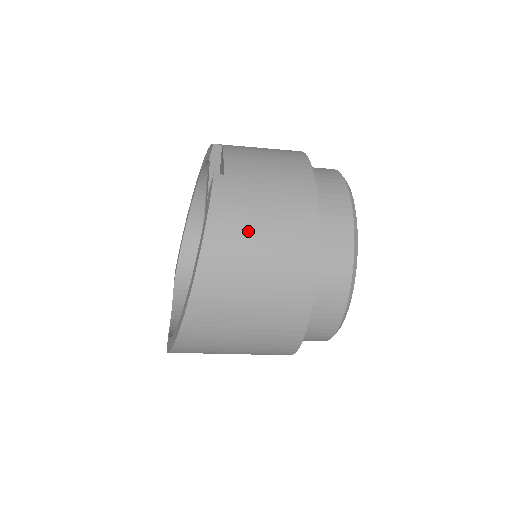
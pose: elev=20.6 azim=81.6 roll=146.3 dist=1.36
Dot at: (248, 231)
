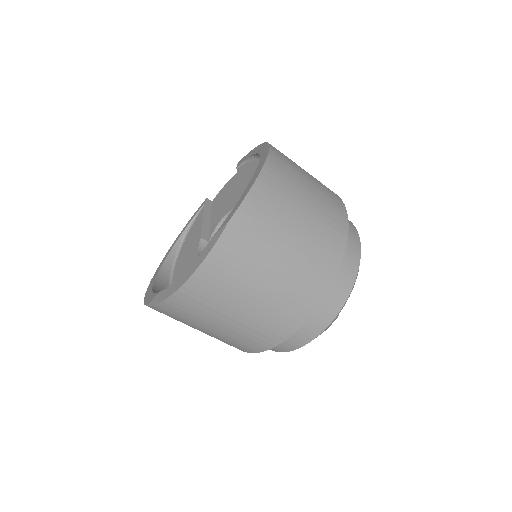
Dot at: occluded
